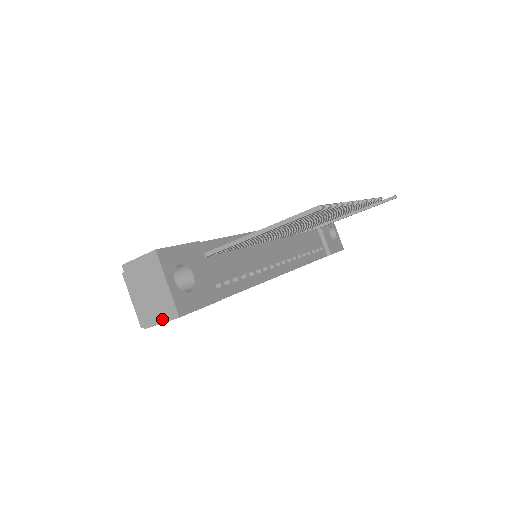
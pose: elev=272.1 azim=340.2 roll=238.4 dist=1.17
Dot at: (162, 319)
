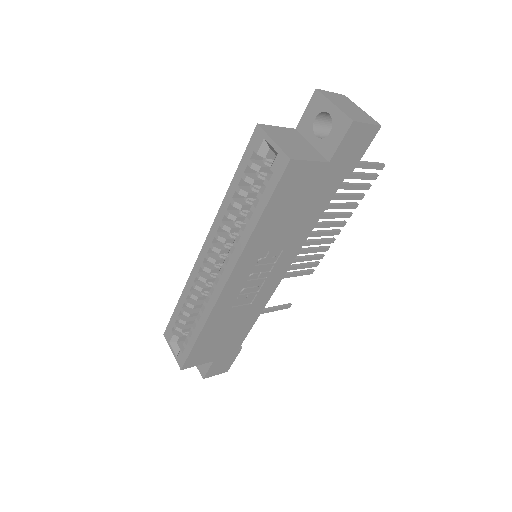
Dot at: (368, 122)
